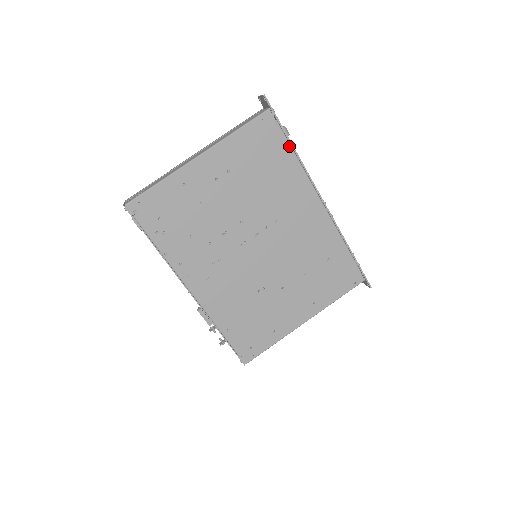
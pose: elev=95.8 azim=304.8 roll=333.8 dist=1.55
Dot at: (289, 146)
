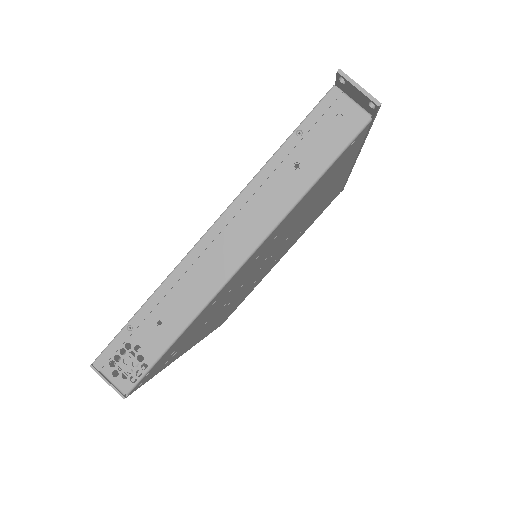
Dot at: (361, 144)
